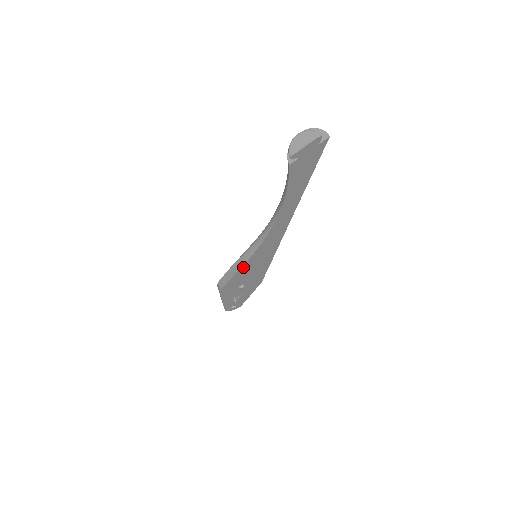
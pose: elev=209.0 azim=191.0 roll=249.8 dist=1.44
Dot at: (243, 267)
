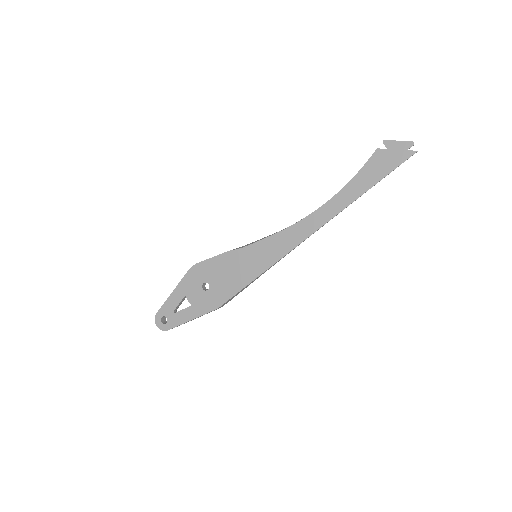
Dot at: (239, 251)
